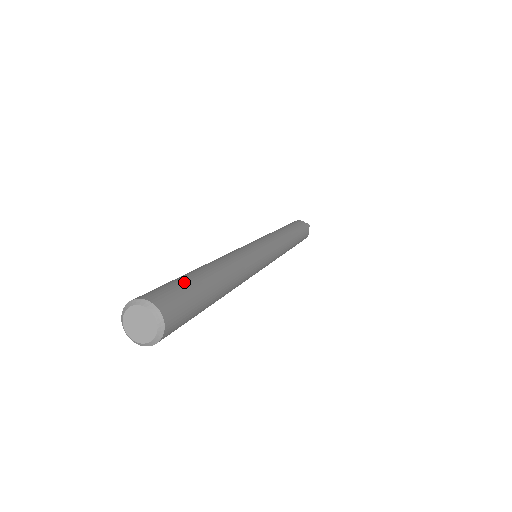
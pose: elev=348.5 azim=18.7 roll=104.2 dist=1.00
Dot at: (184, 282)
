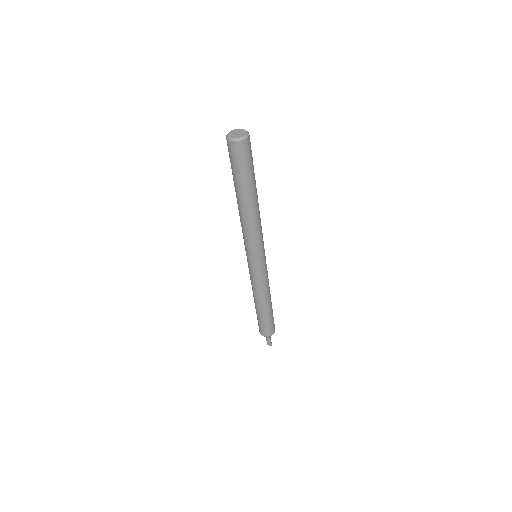
Dot at: occluded
